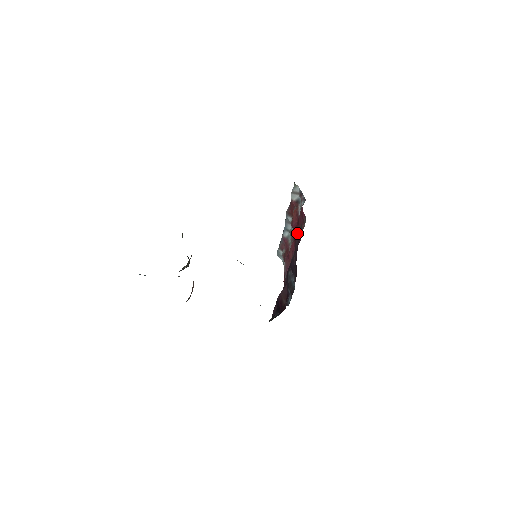
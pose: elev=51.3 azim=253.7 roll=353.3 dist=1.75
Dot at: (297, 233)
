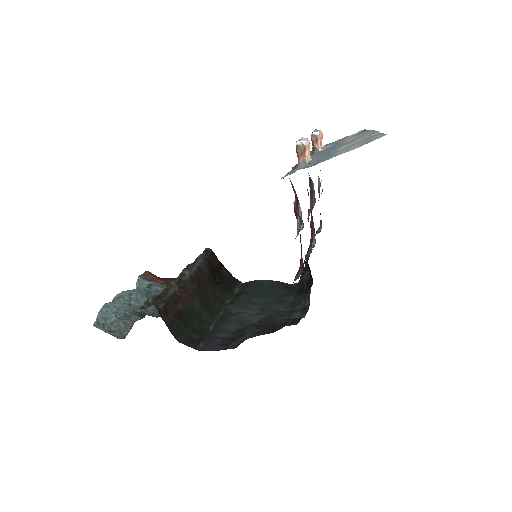
Dot at: occluded
